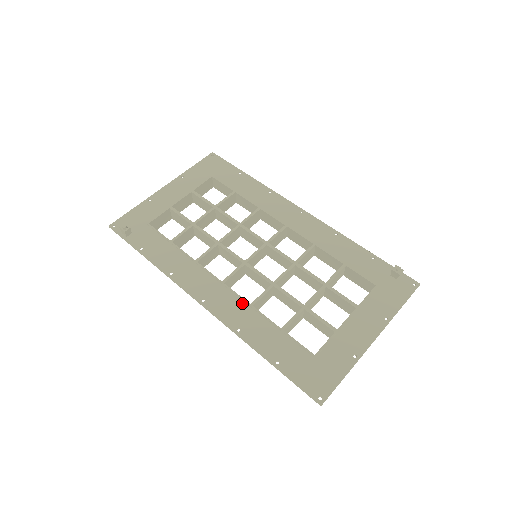
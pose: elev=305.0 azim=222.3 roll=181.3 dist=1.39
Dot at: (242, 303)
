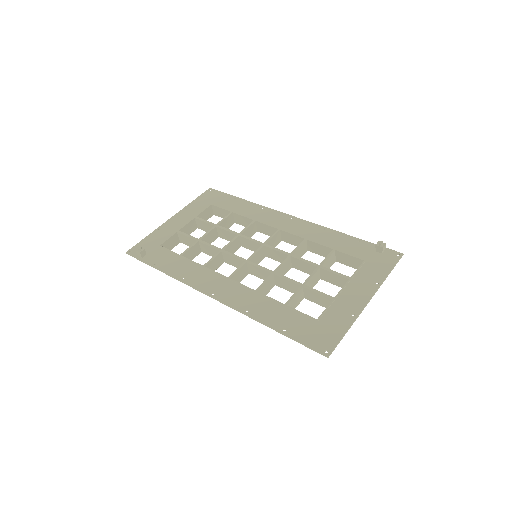
Dot at: (247, 291)
